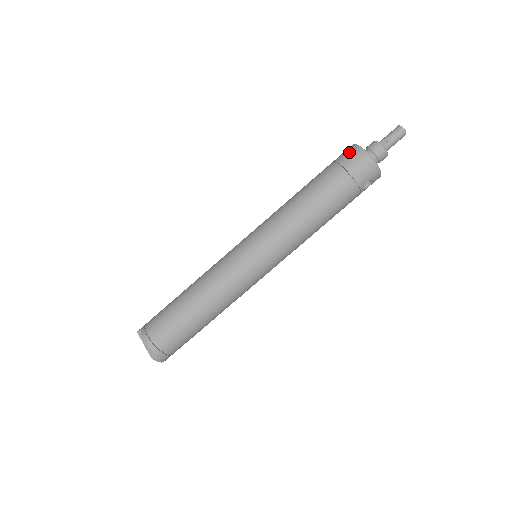
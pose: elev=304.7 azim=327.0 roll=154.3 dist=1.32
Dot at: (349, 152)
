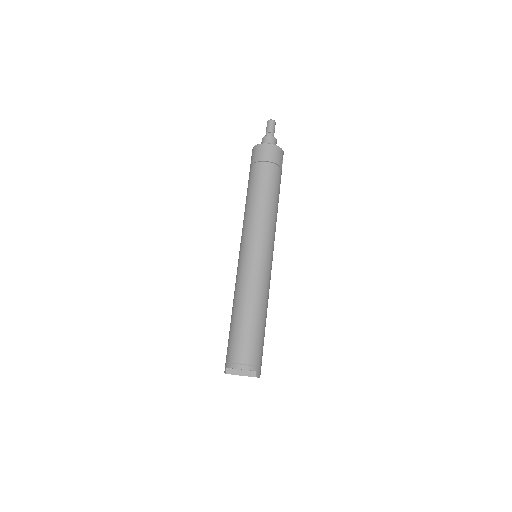
Dot at: (258, 151)
